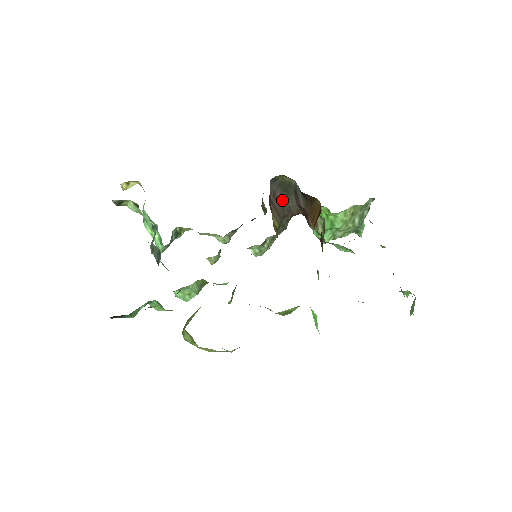
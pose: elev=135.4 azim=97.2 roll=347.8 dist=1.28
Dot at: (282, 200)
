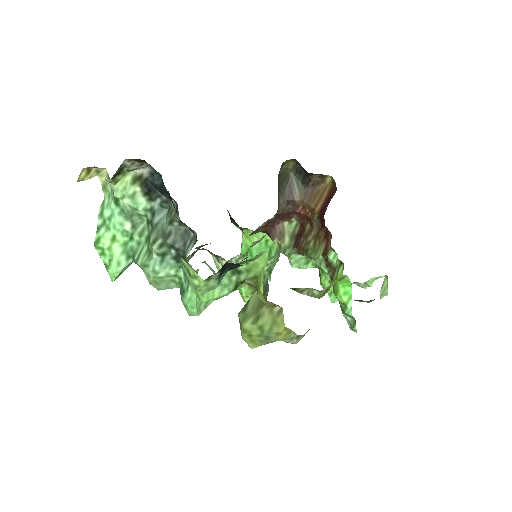
Dot at: (278, 193)
